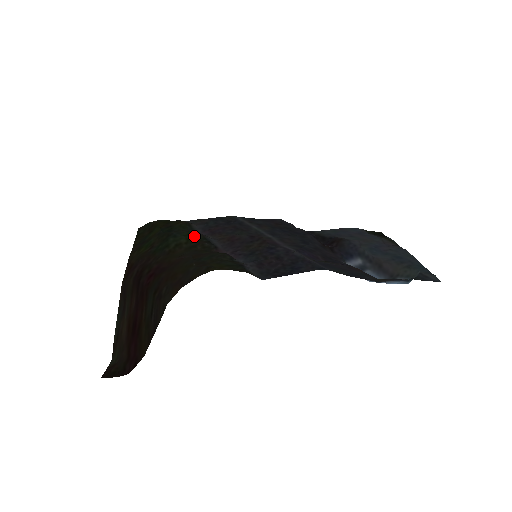
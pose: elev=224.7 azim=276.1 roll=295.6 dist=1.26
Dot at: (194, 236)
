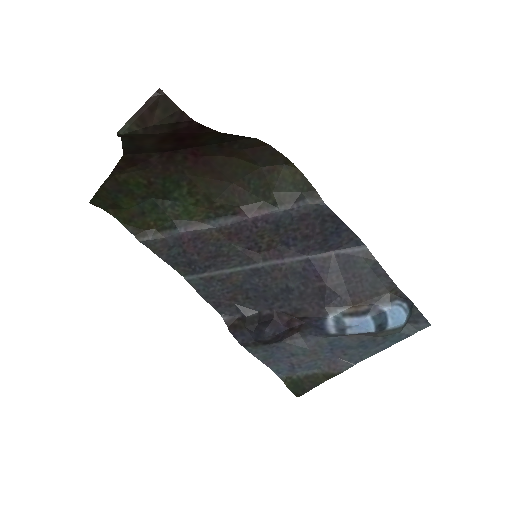
Dot at: (195, 212)
